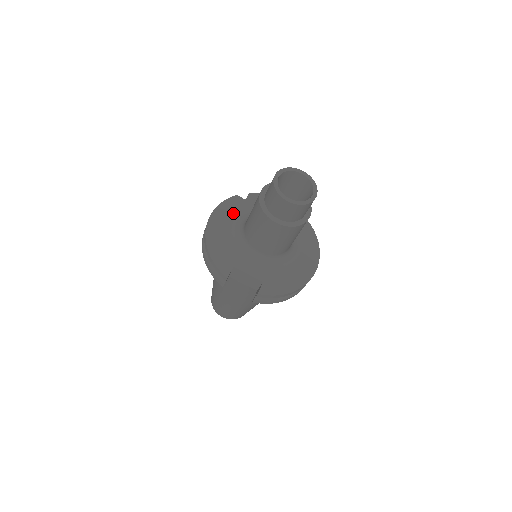
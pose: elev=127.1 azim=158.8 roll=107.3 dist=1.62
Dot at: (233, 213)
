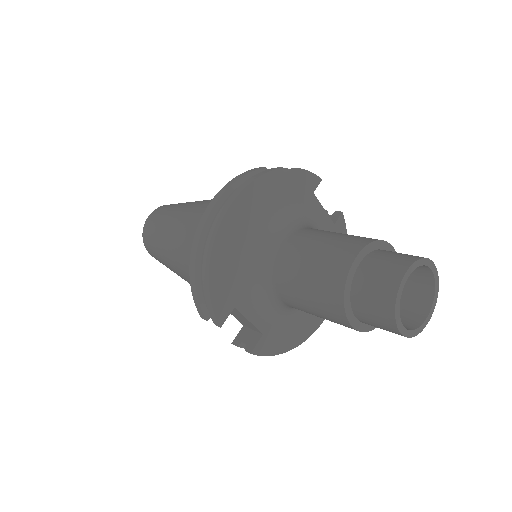
Dot at: (265, 204)
